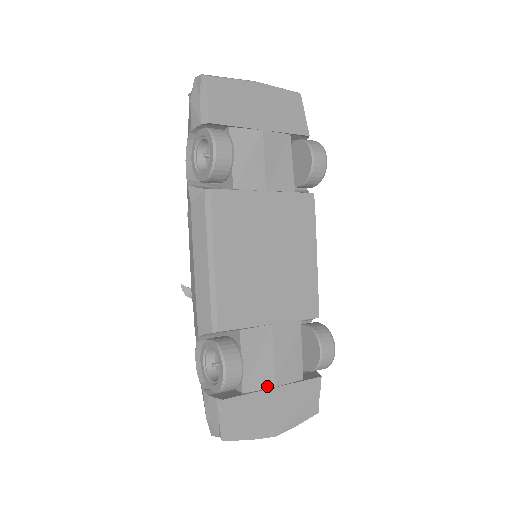
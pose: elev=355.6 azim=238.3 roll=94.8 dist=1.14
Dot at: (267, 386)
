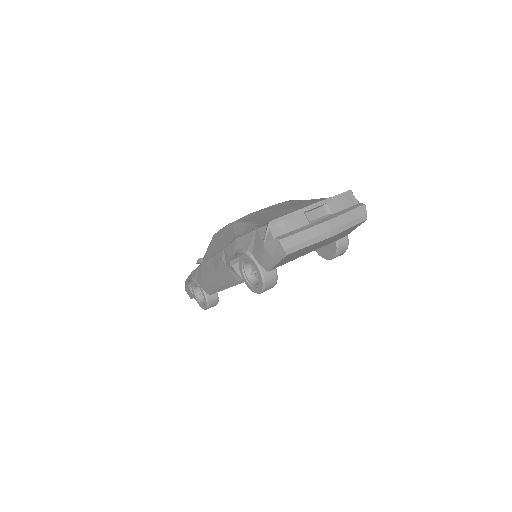
Dot at: occluded
